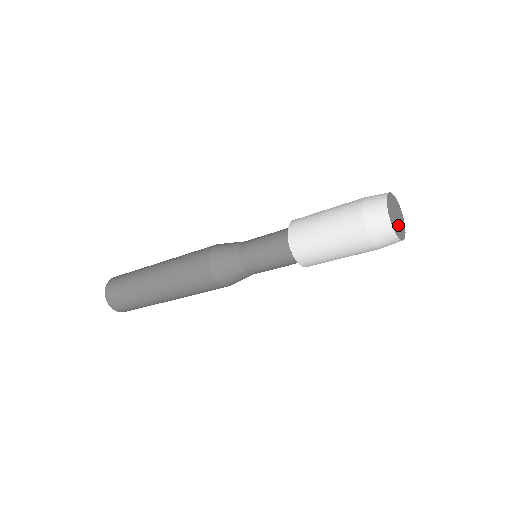
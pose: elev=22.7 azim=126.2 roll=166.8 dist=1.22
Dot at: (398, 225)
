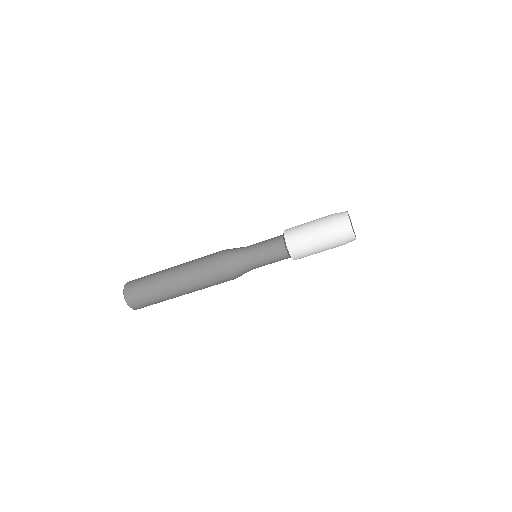
Dot at: occluded
